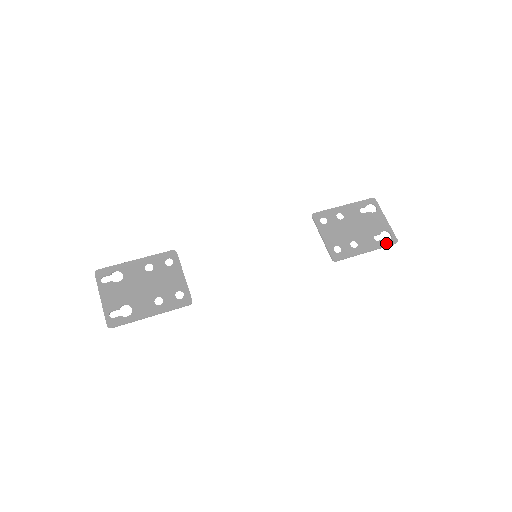
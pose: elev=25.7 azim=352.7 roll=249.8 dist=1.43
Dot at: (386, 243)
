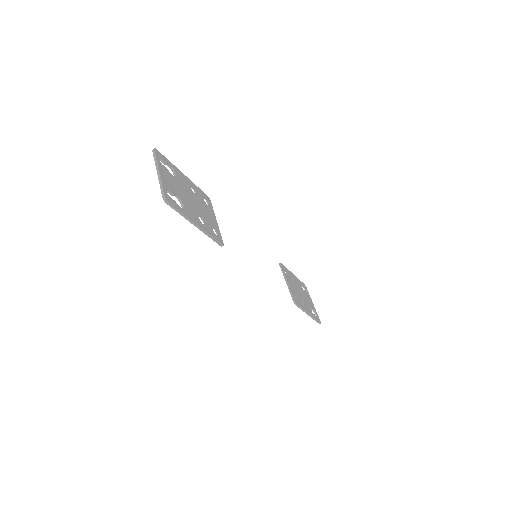
Dot at: (316, 318)
